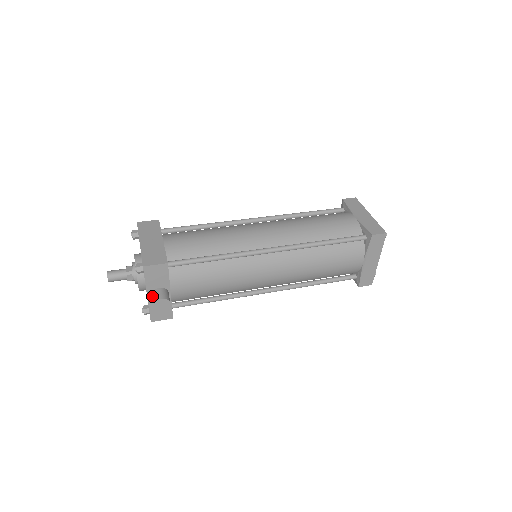
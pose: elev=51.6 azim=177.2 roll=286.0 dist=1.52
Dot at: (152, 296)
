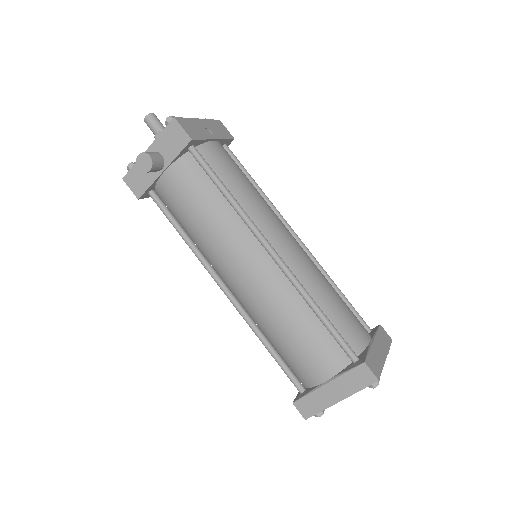
Dot at: occluded
